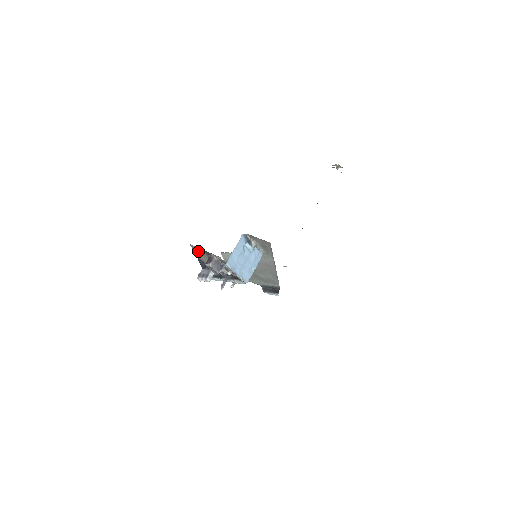
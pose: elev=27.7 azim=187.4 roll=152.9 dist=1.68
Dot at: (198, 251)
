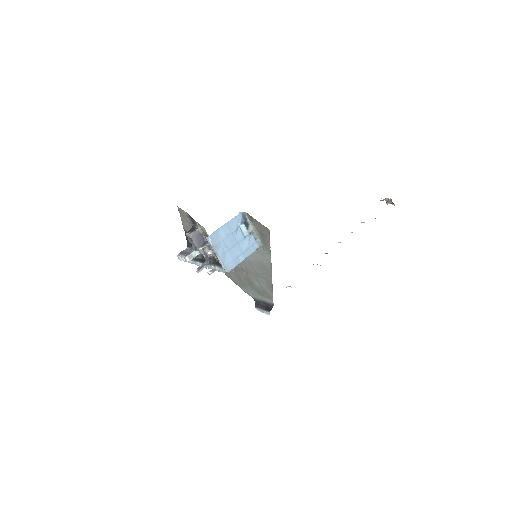
Dot at: (185, 218)
